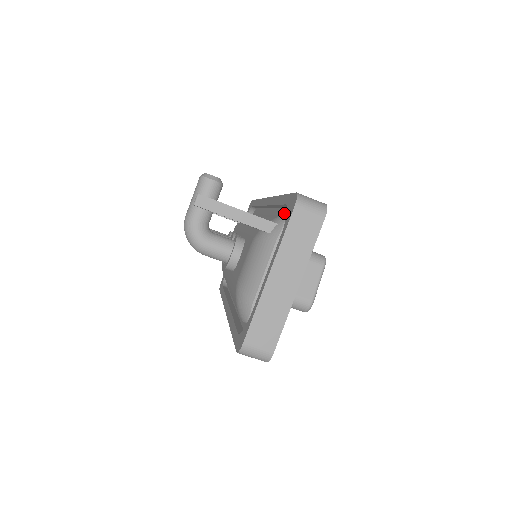
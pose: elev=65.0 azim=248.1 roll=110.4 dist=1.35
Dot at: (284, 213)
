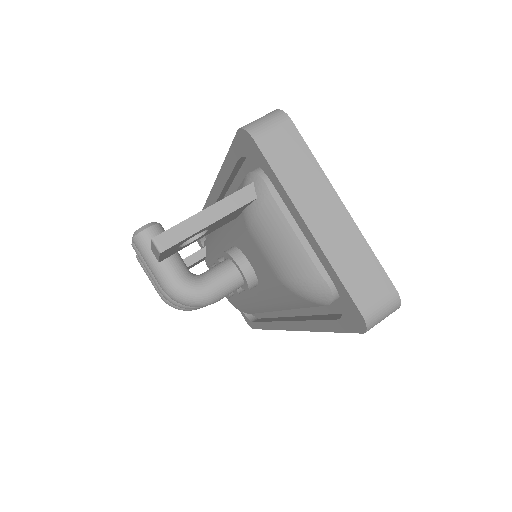
Dot at: (242, 178)
